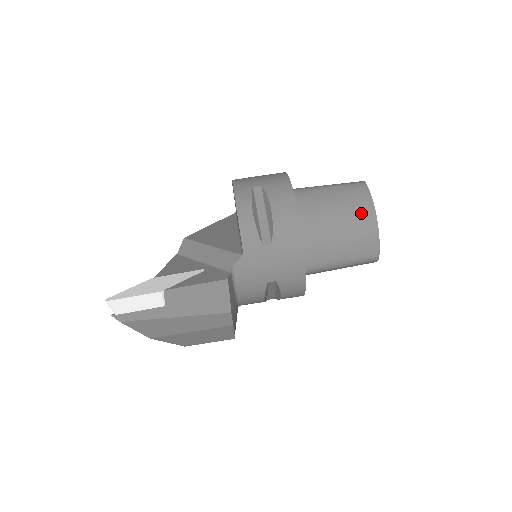
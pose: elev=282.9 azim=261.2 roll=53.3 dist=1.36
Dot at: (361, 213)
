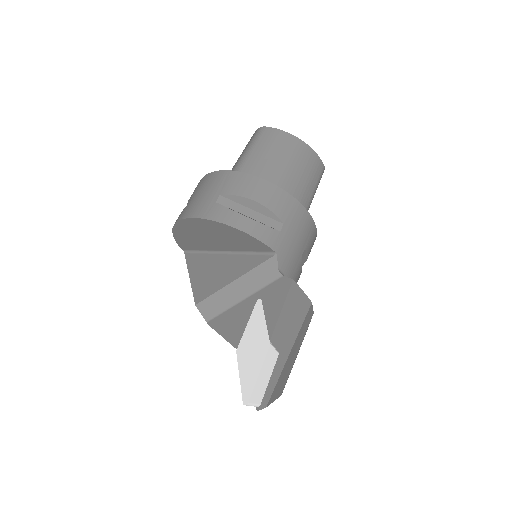
Dot at: (292, 147)
